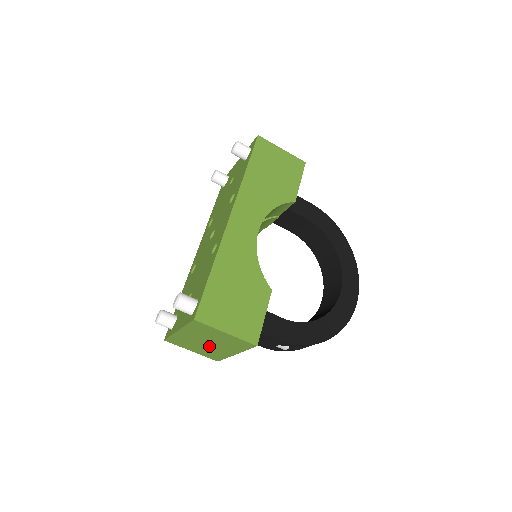
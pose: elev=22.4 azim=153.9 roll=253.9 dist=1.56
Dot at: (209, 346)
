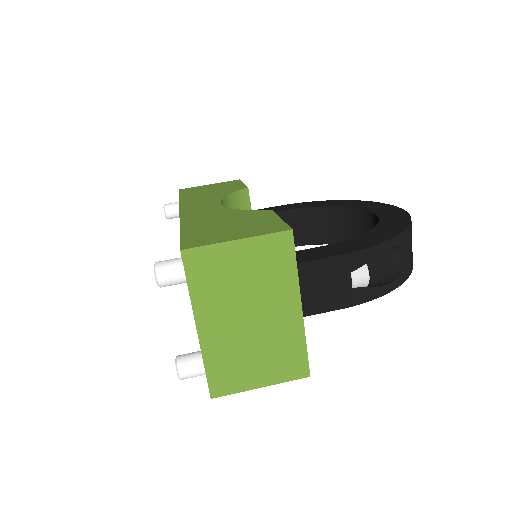
Dot at: (260, 328)
